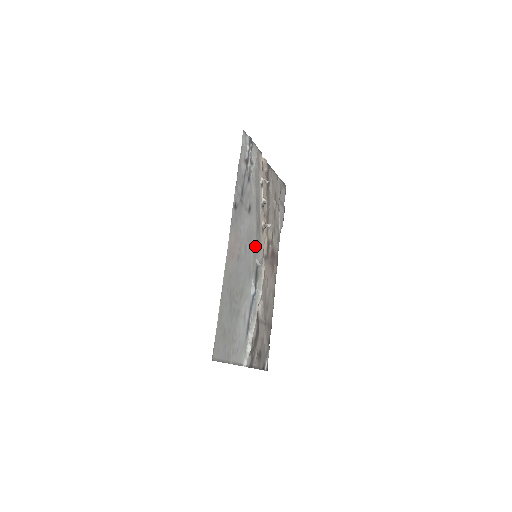
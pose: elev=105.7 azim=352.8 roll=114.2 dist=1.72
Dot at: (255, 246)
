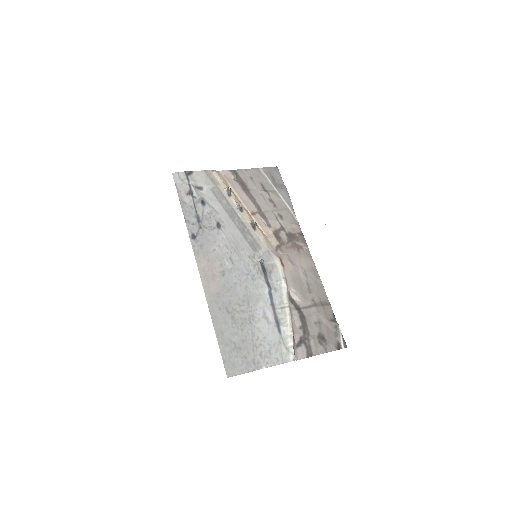
Dot at: (249, 249)
